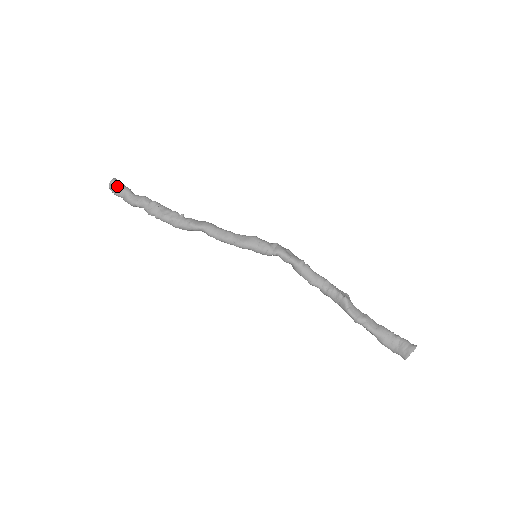
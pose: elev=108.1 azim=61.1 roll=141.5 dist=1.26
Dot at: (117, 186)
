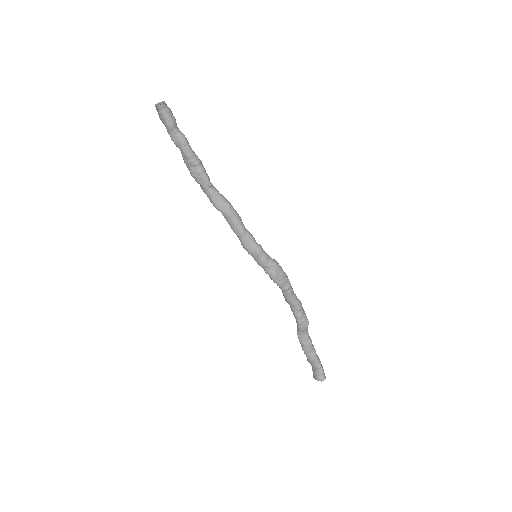
Dot at: (161, 114)
